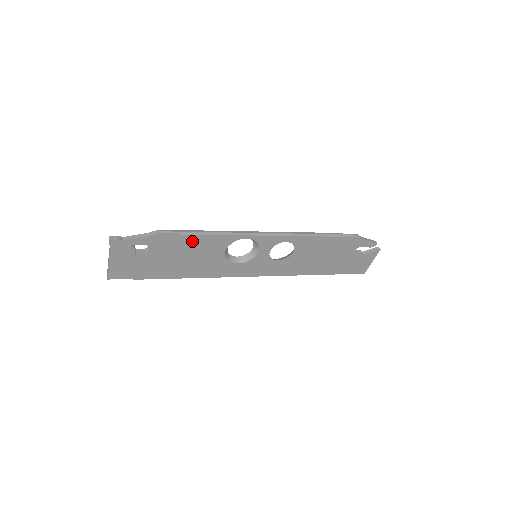
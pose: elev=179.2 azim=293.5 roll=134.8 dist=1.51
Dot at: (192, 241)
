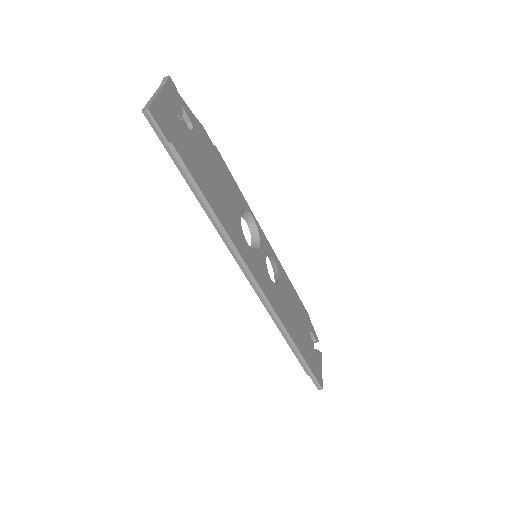
Dot at: (222, 166)
